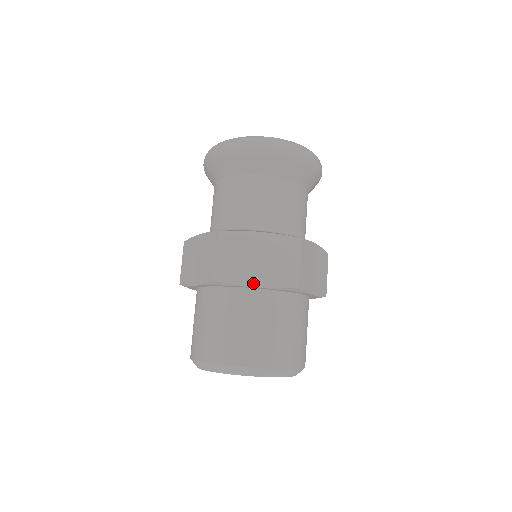
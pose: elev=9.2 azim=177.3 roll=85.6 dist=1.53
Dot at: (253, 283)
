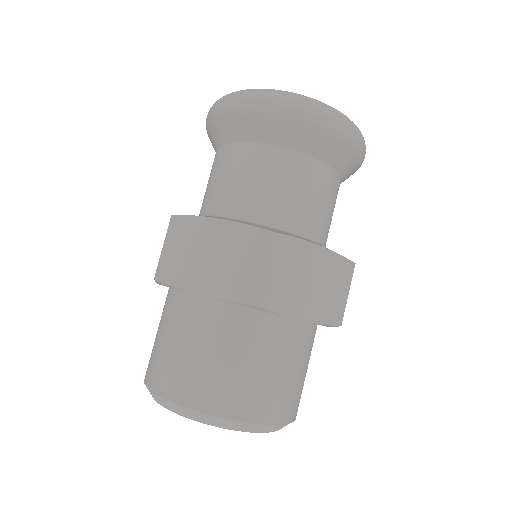
Dot at: (299, 314)
